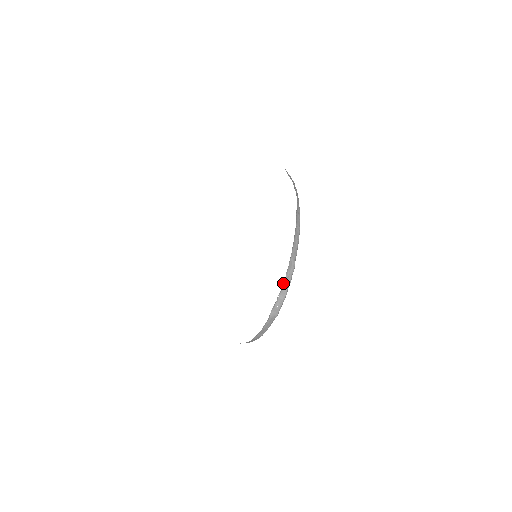
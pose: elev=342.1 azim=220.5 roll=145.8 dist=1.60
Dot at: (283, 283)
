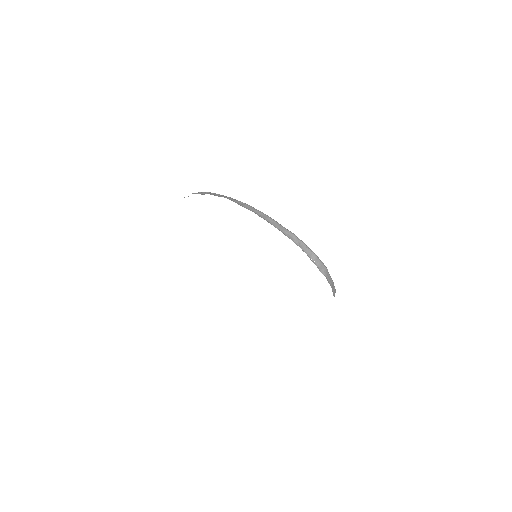
Dot at: occluded
